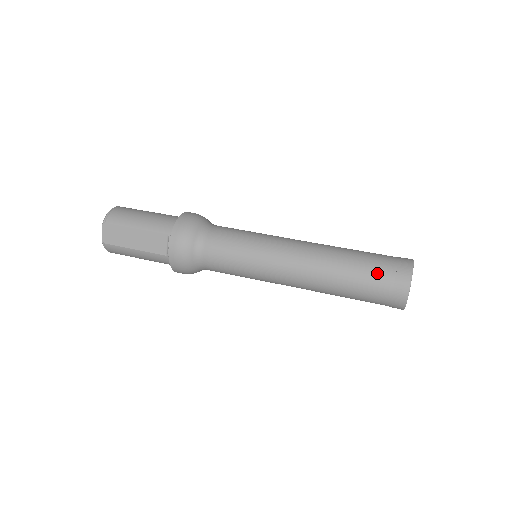
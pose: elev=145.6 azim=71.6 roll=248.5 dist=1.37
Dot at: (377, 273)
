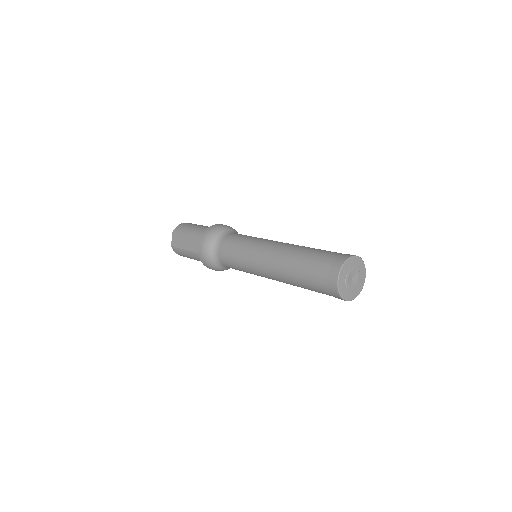
Dot at: (318, 263)
